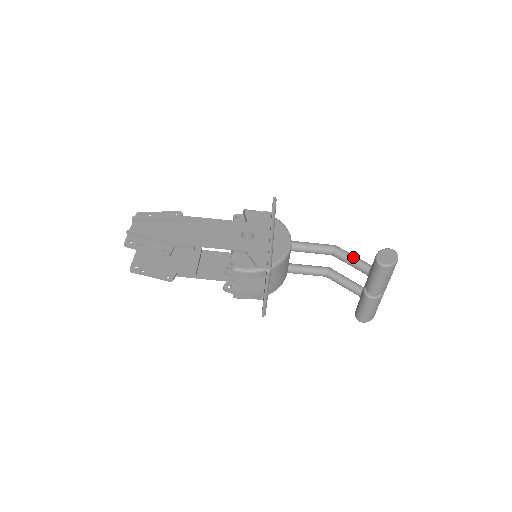
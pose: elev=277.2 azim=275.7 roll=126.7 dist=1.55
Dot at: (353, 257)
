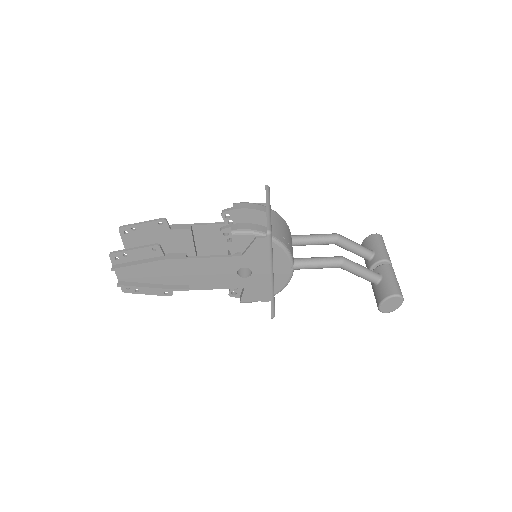
Dot at: (360, 275)
